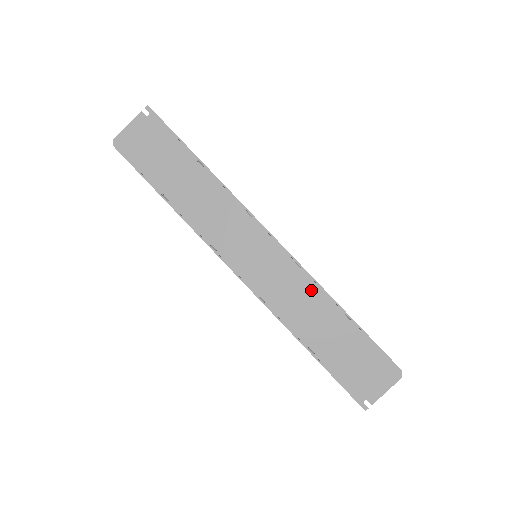
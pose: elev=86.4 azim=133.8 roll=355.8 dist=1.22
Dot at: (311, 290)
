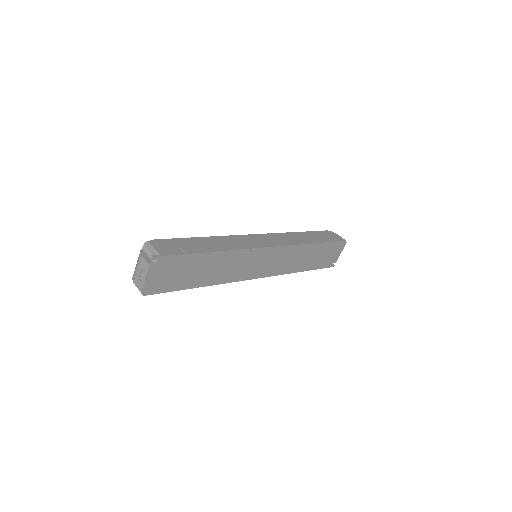
Dot at: (298, 250)
